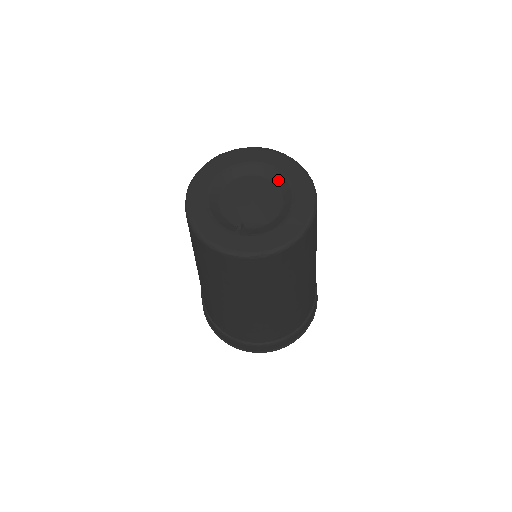
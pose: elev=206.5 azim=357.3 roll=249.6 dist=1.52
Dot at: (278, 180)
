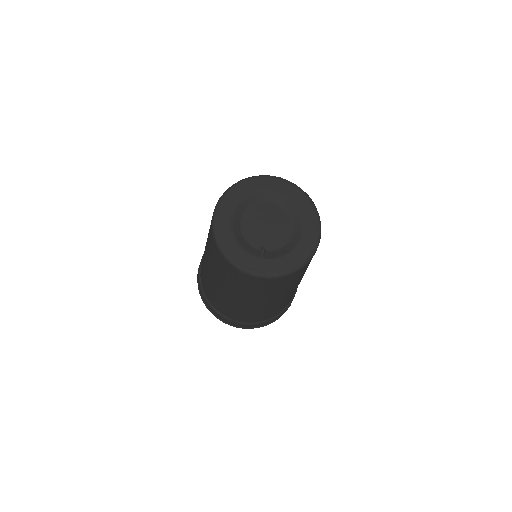
Dot at: (287, 205)
